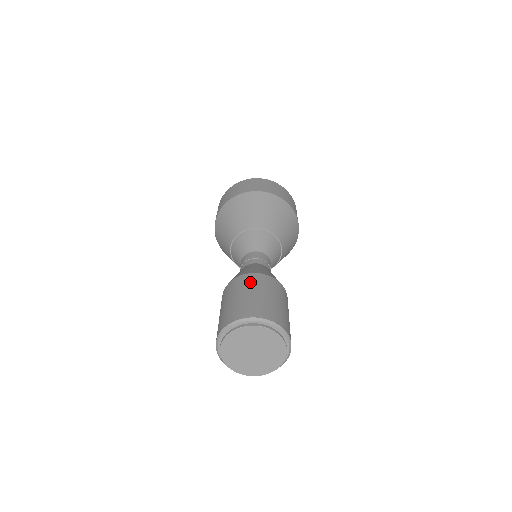
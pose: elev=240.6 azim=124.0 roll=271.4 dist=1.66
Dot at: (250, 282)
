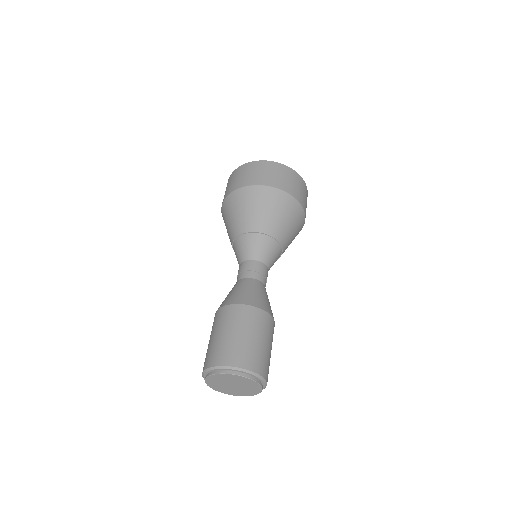
Dot at: (228, 318)
